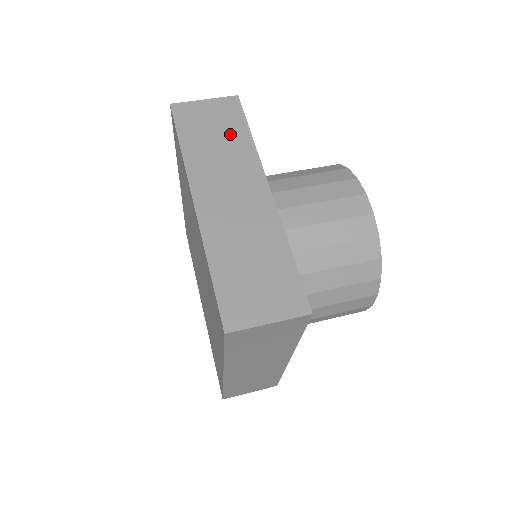
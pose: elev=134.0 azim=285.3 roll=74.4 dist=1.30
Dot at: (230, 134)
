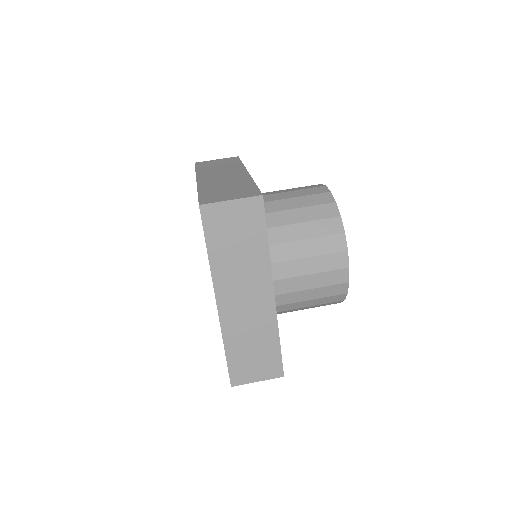
Dot at: (228, 164)
